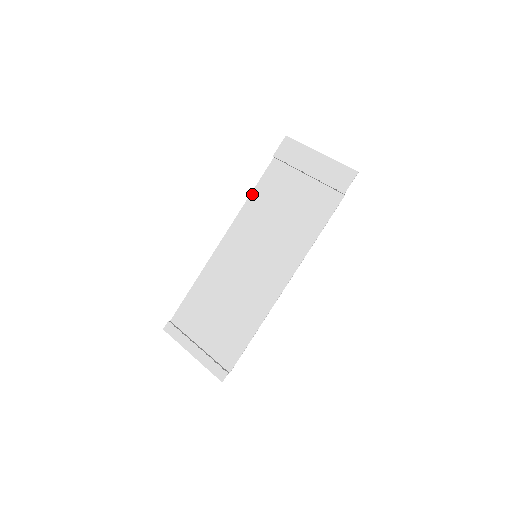
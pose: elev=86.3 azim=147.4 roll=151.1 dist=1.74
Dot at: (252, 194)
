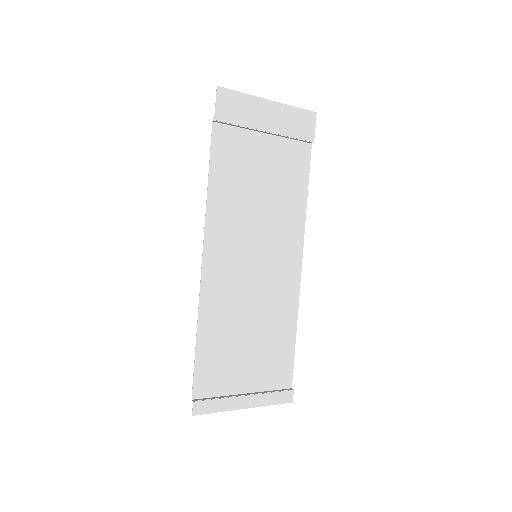
Dot at: (210, 183)
